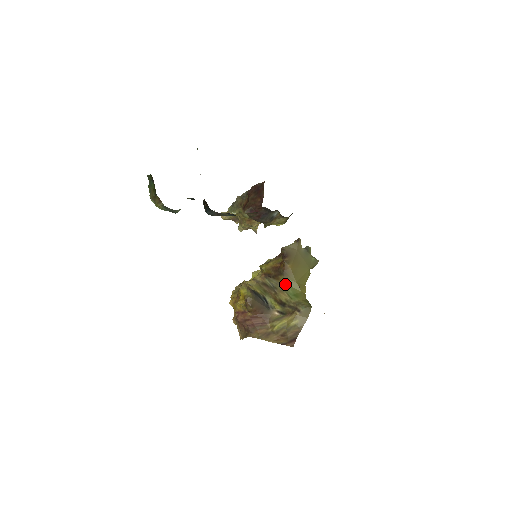
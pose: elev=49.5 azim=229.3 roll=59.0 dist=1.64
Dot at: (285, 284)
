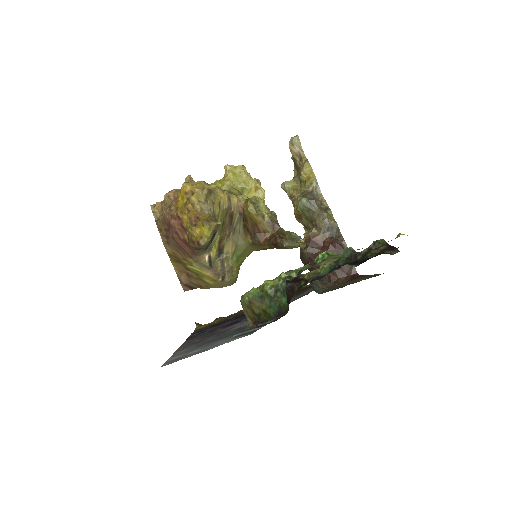
Dot at: (244, 245)
